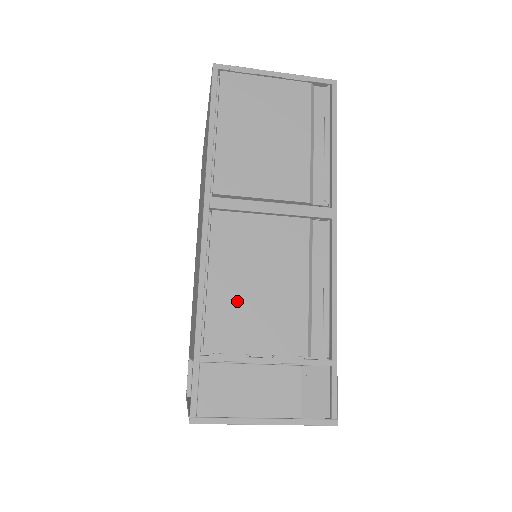
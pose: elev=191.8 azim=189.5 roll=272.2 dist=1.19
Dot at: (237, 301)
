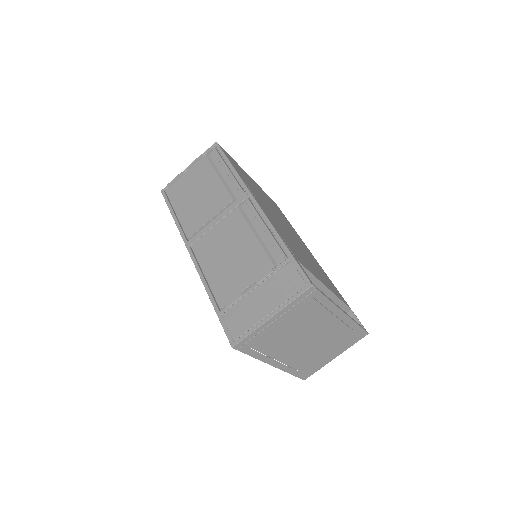
Dot at: (223, 273)
